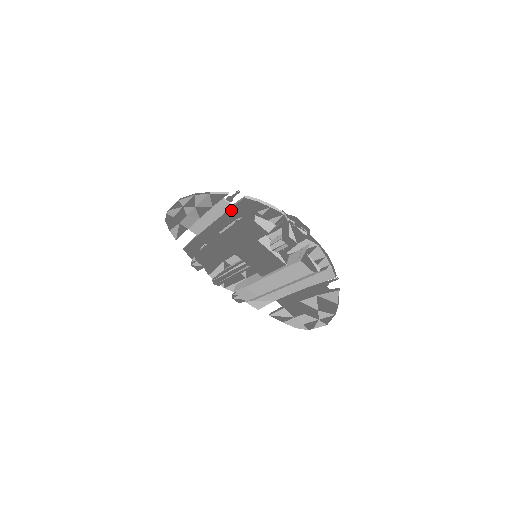
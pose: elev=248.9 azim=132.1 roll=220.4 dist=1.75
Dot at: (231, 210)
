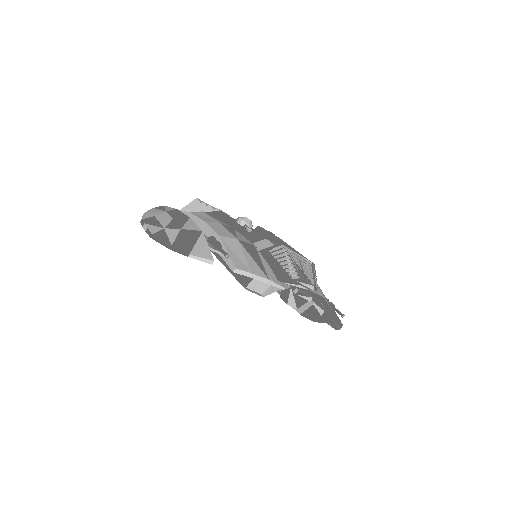
Dot at: occluded
